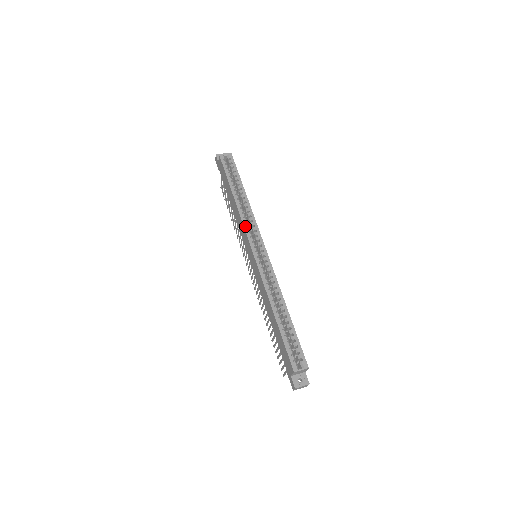
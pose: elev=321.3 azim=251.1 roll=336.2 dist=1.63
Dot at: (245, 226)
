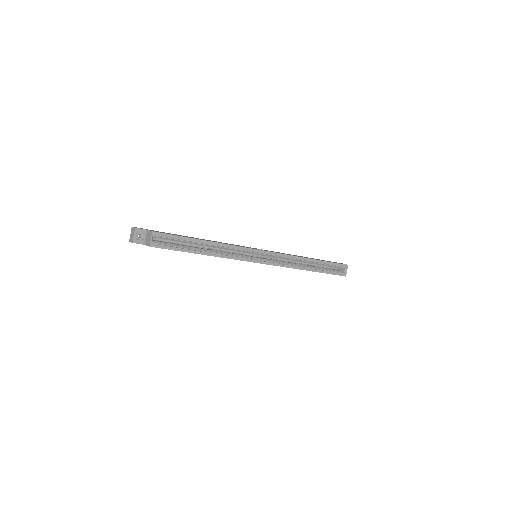
Dot at: (240, 259)
